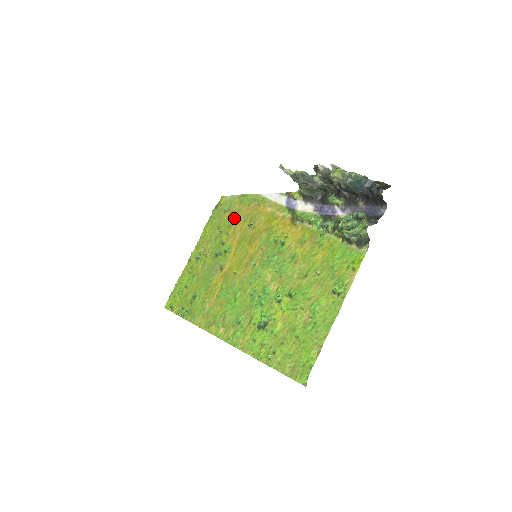
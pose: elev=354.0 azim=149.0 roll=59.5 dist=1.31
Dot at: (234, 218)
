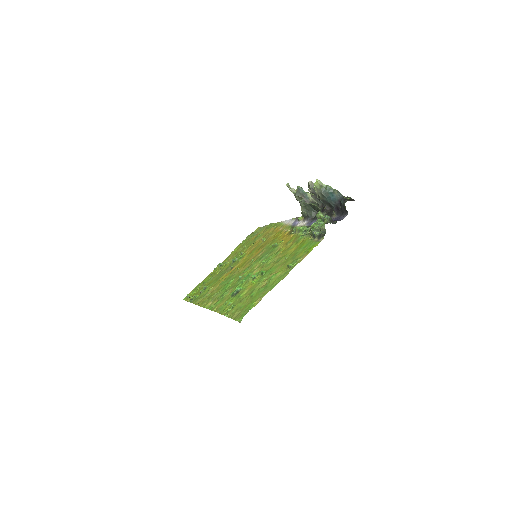
Dot at: (257, 238)
